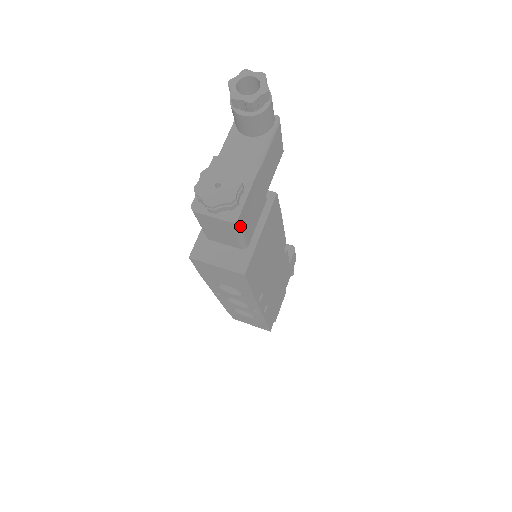
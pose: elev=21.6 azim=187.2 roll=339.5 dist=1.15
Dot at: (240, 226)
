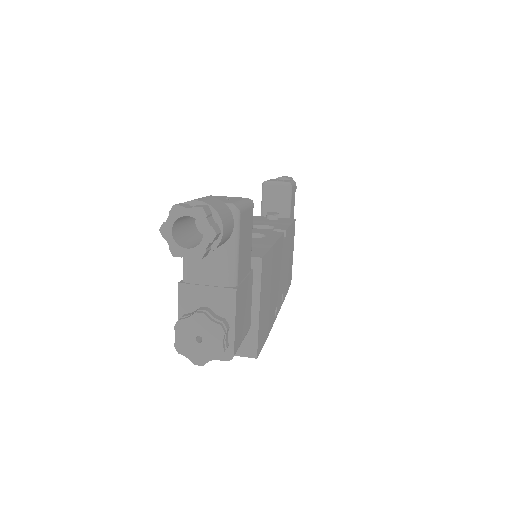
Dot at: (237, 349)
